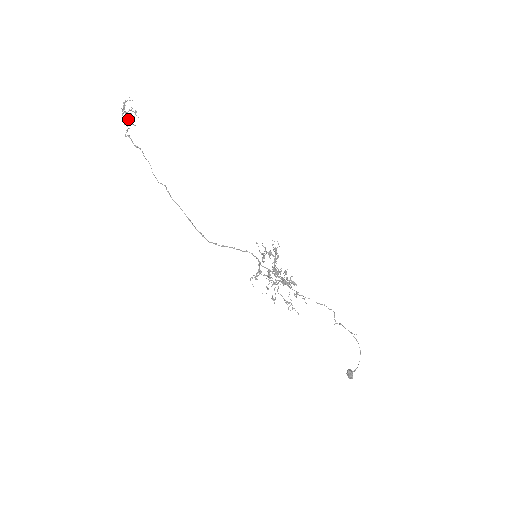
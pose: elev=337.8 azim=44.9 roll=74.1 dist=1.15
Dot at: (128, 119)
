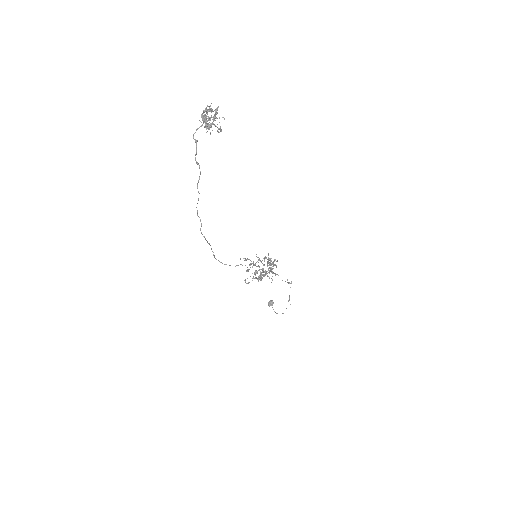
Dot at: (206, 127)
